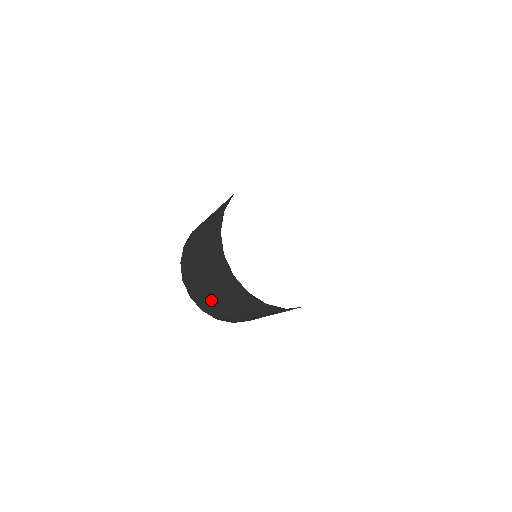
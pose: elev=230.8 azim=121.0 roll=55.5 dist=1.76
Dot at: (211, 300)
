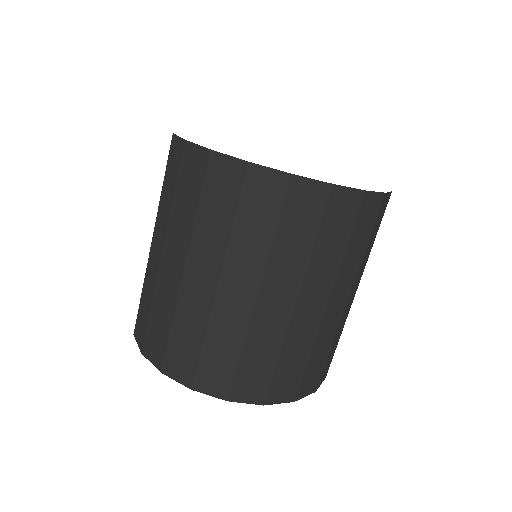
Dot at: (197, 313)
